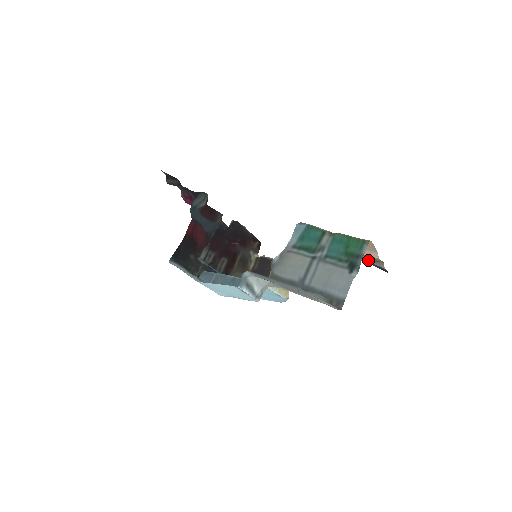
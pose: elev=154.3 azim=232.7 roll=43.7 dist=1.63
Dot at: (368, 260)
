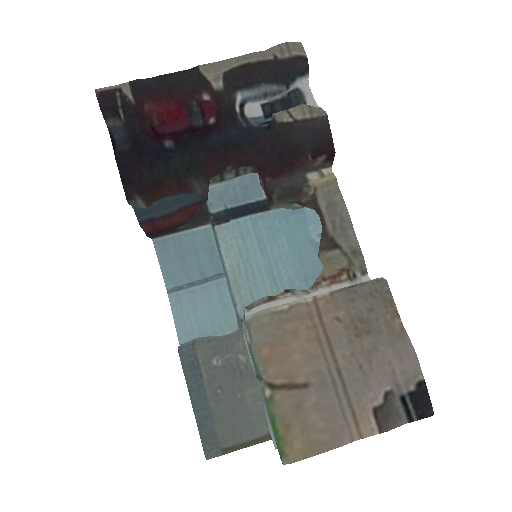
Dot at: (388, 393)
